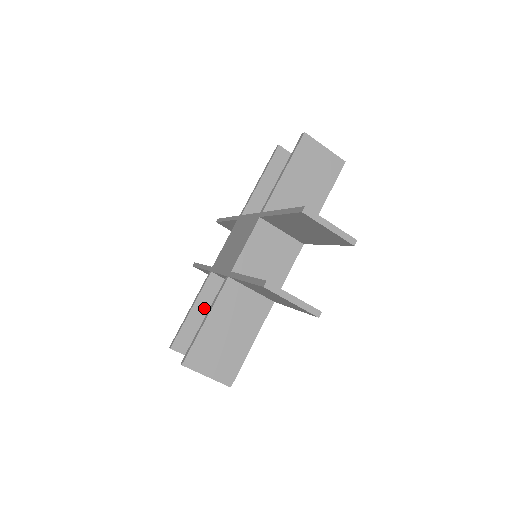
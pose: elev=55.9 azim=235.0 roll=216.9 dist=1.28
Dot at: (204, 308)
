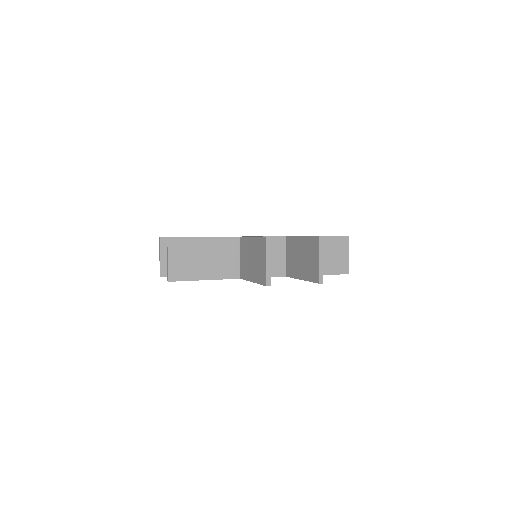
Dot at: occluded
